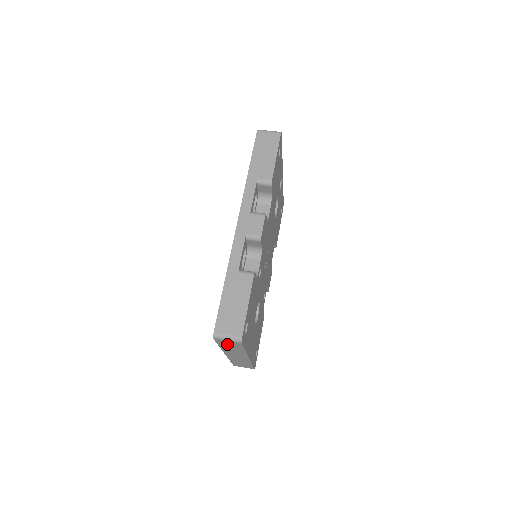
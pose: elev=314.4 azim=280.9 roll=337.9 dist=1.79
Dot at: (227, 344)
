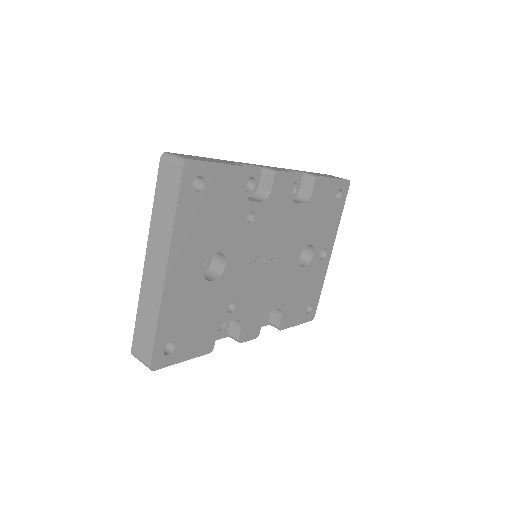
Dot at: (165, 185)
